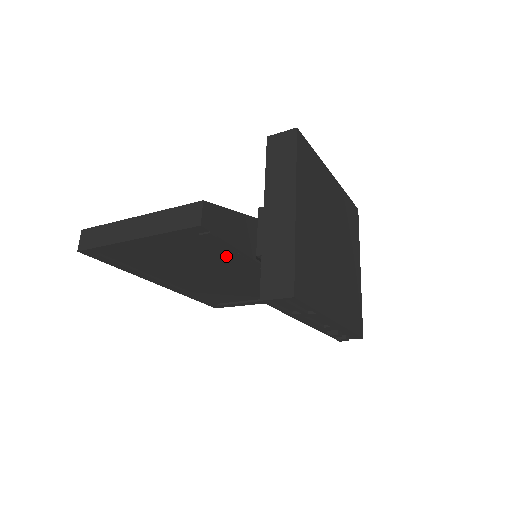
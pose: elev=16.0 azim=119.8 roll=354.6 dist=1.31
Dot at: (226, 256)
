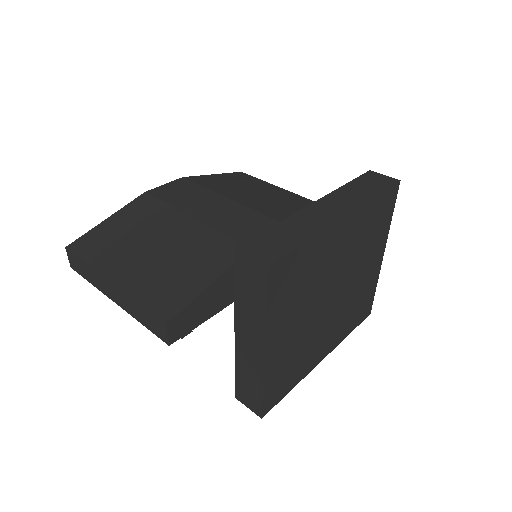
Dot at: occluded
